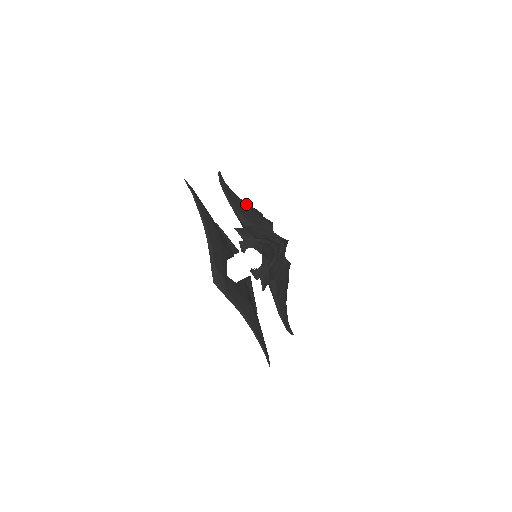
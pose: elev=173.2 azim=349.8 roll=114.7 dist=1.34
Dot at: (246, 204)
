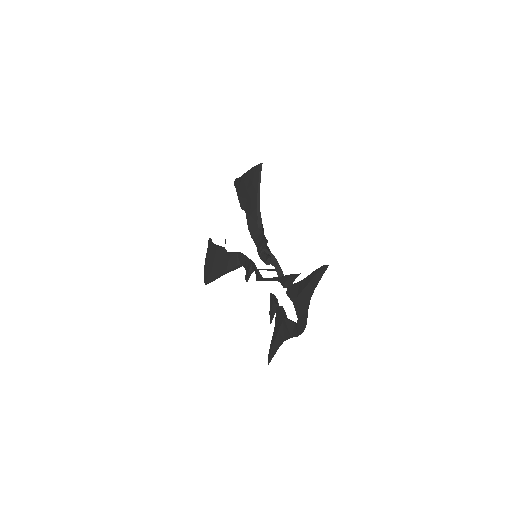
Dot at: occluded
